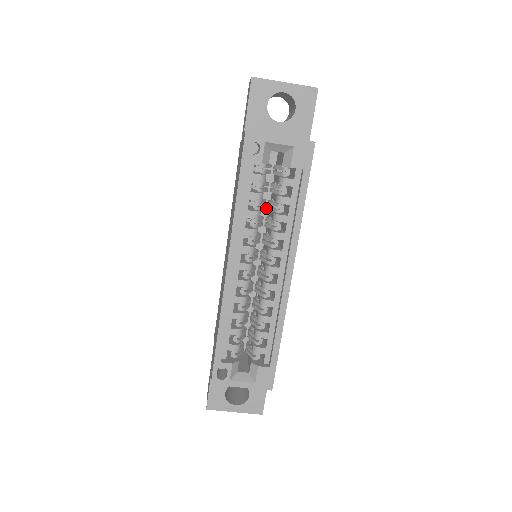
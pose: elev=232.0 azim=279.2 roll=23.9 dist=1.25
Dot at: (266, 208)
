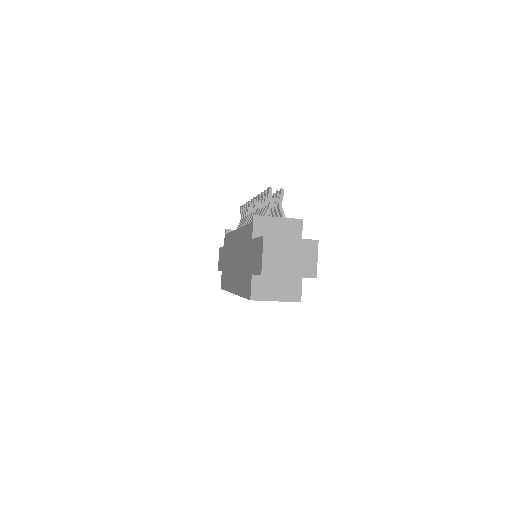
Dot at: occluded
